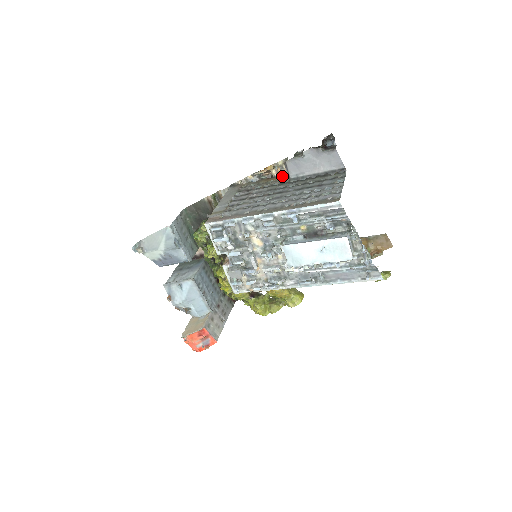
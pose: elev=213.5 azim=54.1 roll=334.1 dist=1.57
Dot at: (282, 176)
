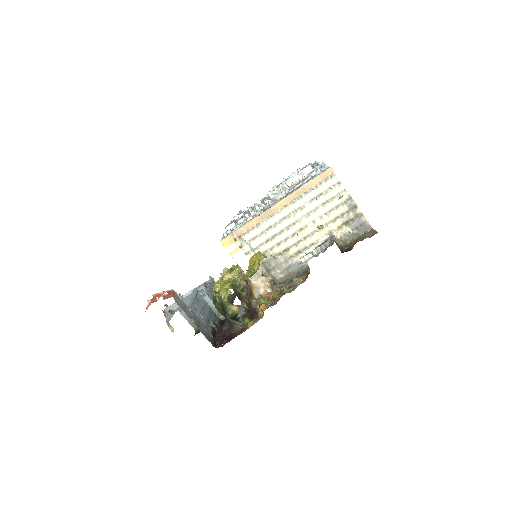
Dot at: occluded
